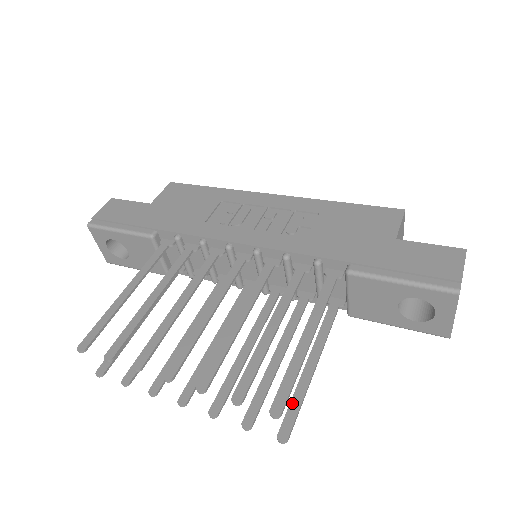
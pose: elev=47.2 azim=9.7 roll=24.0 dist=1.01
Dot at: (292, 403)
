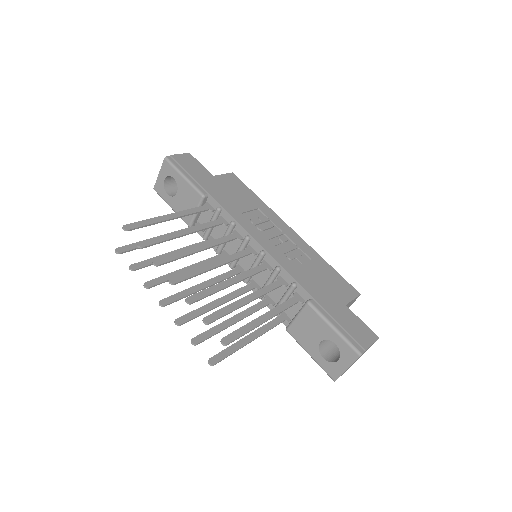
Dot at: (228, 349)
